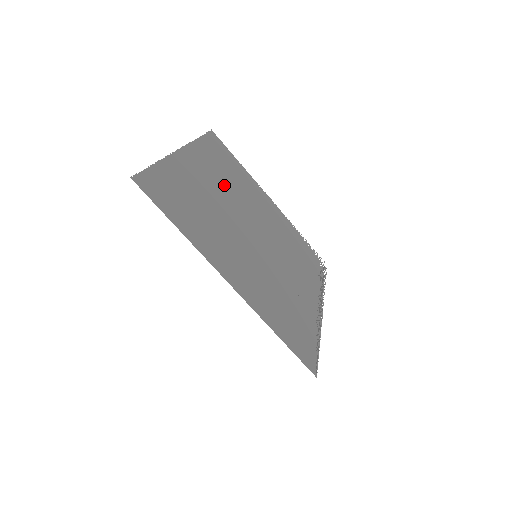
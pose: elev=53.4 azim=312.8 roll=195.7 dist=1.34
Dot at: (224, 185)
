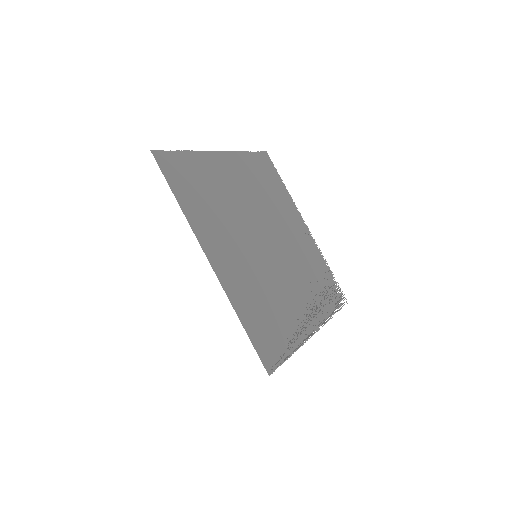
Dot at: (253, 193)
